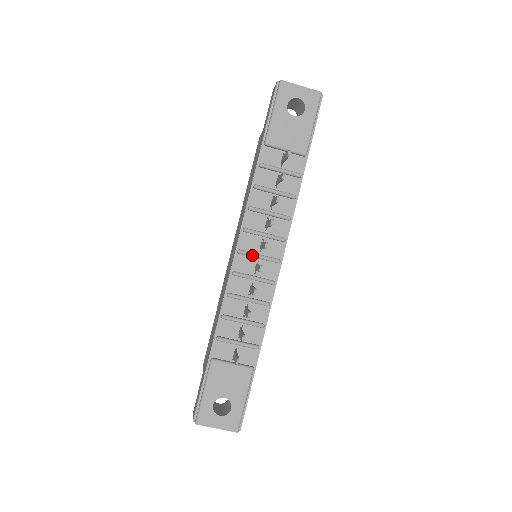
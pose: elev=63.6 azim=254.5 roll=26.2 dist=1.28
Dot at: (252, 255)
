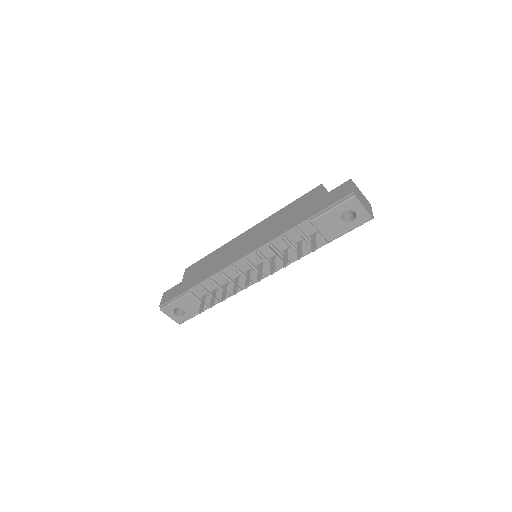
Dot at: (251, 266)
